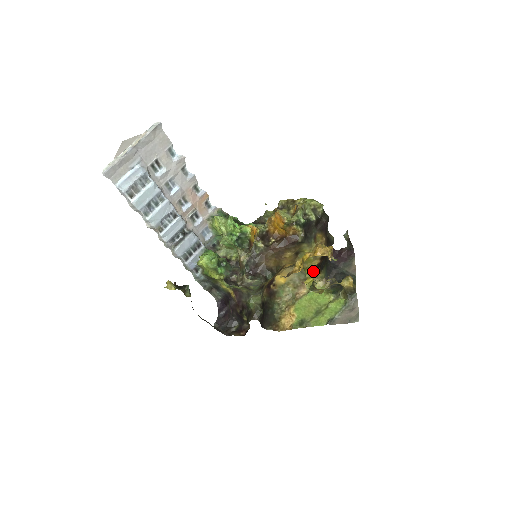
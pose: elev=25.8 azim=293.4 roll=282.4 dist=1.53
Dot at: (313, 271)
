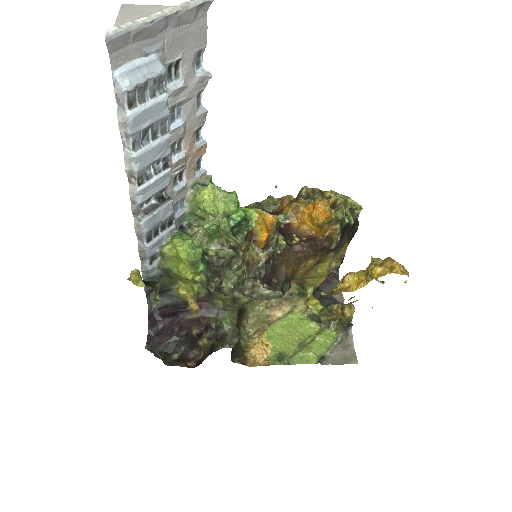
Dot at: (313, 290)
